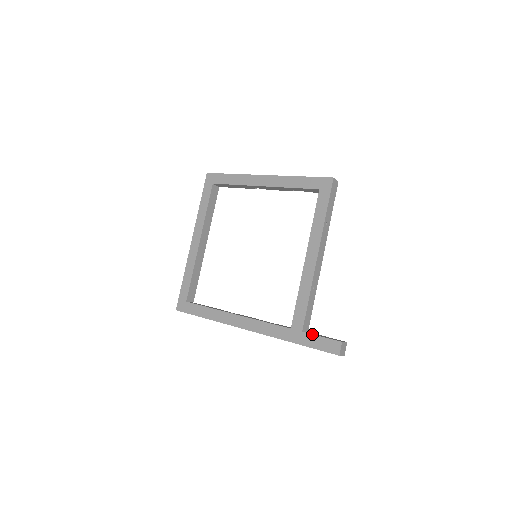
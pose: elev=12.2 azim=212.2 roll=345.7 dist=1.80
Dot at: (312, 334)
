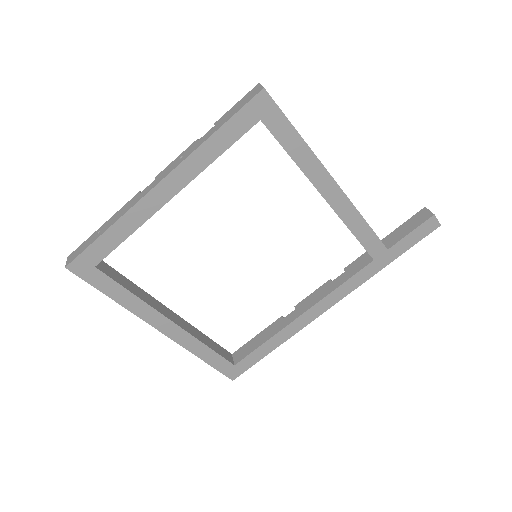
Dot at: (400, 241)
